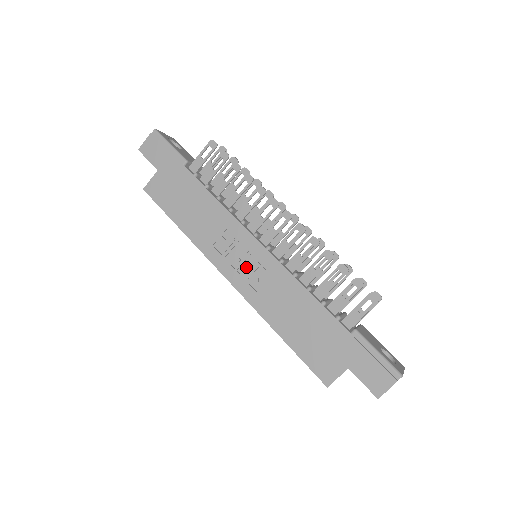
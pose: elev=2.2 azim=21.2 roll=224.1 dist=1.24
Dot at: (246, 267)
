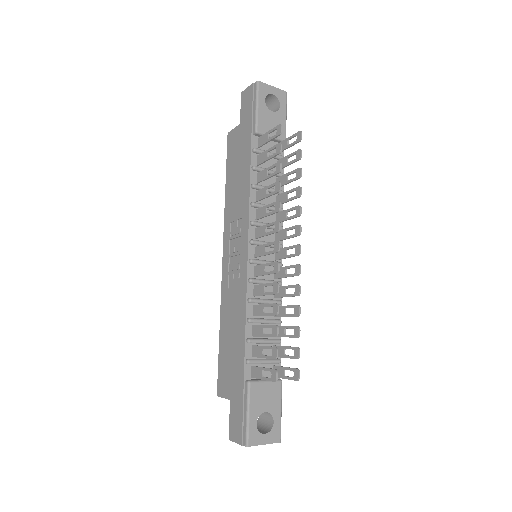
Dot at: (234, 261)
